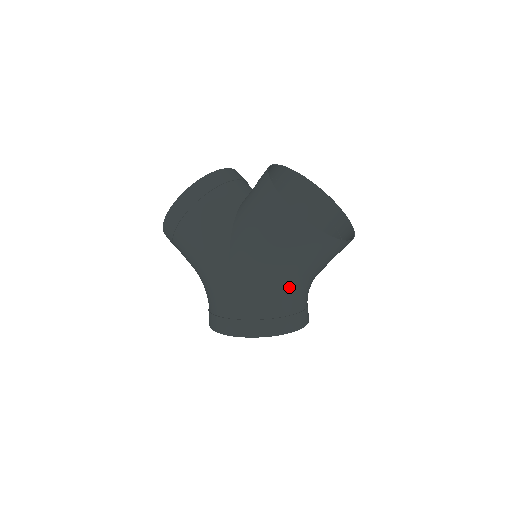
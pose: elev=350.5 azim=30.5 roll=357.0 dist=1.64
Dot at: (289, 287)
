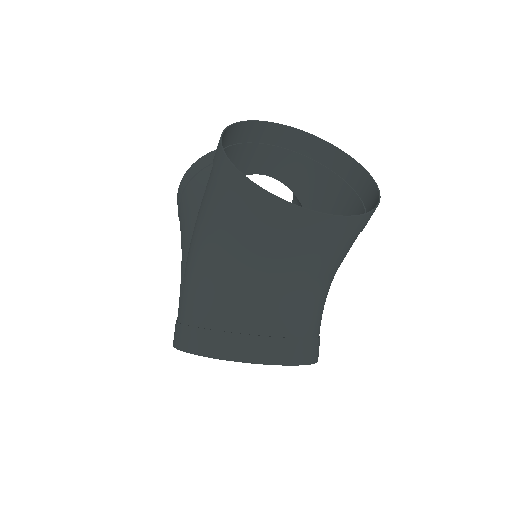
Dot at: (239, 285)
